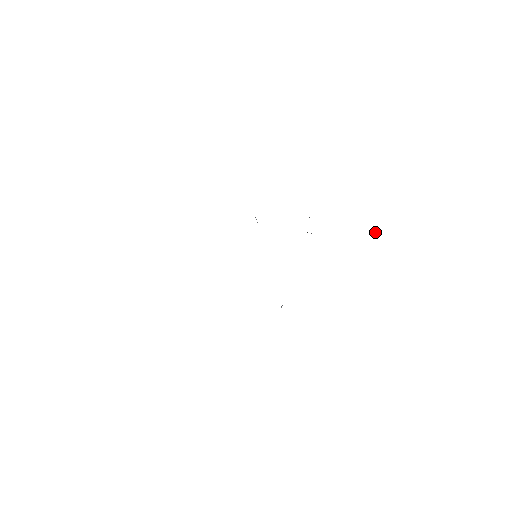
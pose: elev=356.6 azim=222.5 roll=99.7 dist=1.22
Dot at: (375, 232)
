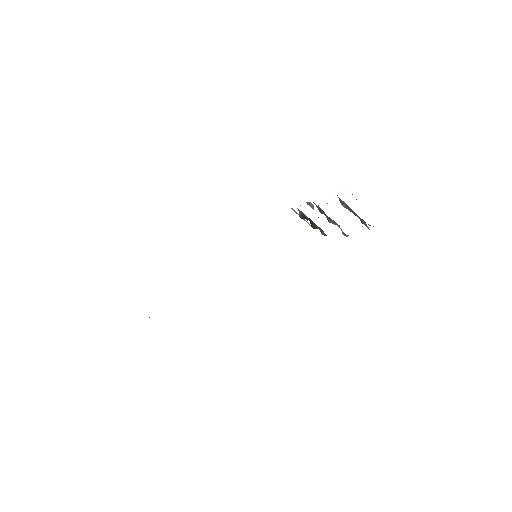
Dot at: (345, 235)
